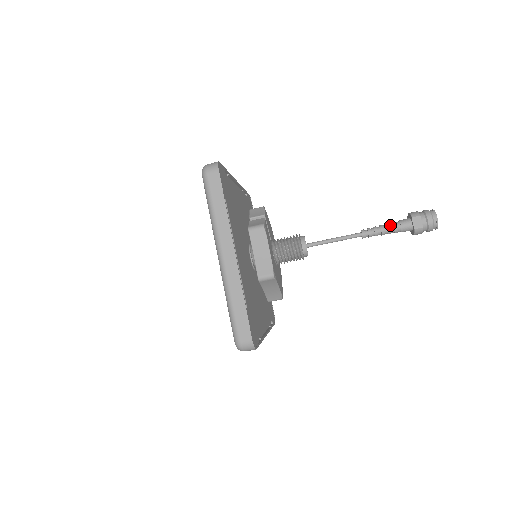
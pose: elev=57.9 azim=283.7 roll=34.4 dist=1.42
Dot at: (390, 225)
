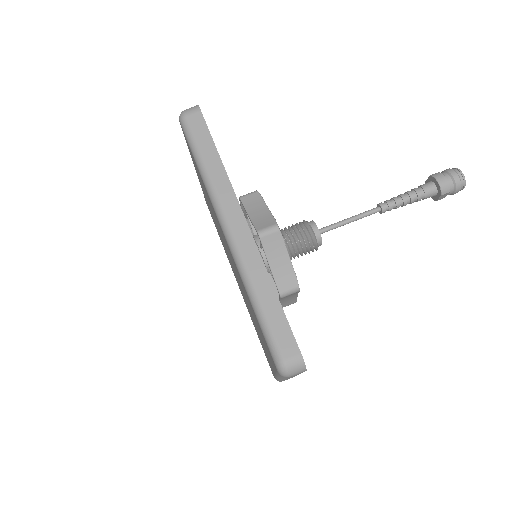
Dot at: occluded
